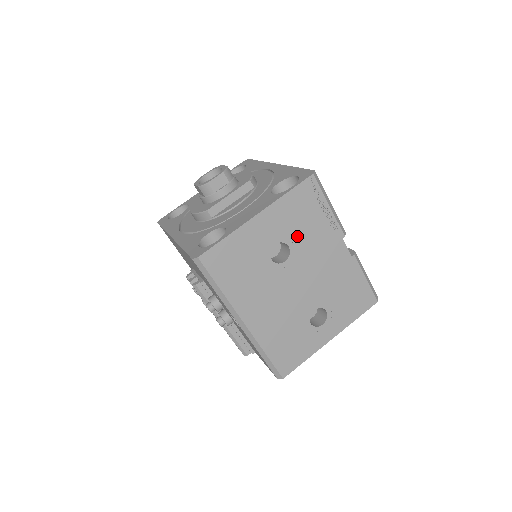
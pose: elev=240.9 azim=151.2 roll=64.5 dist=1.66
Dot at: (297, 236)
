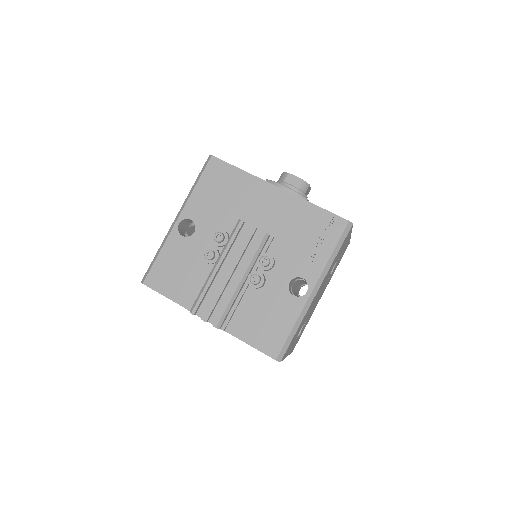
Dot at: occluded
